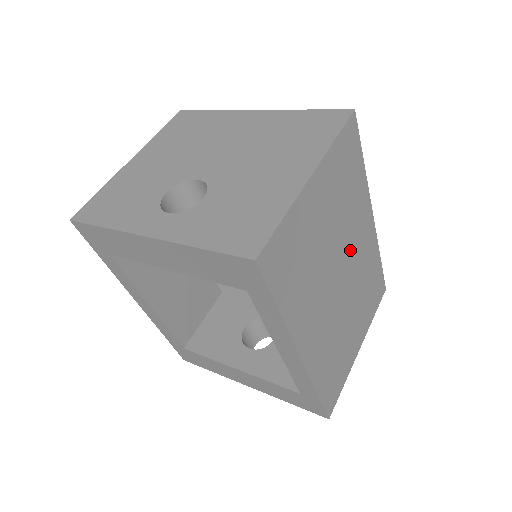
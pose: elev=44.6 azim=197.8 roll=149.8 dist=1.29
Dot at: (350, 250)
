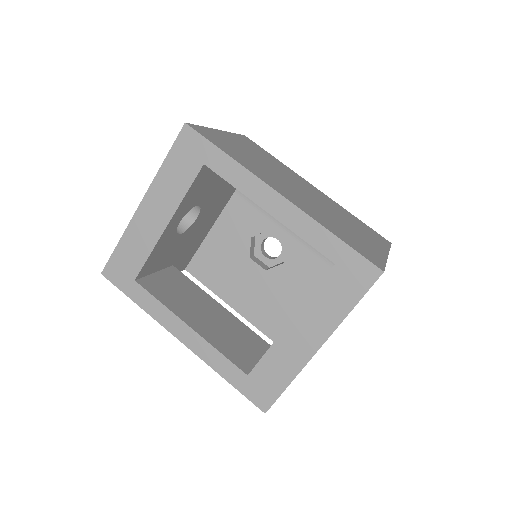
Dot at: (300, 185)
